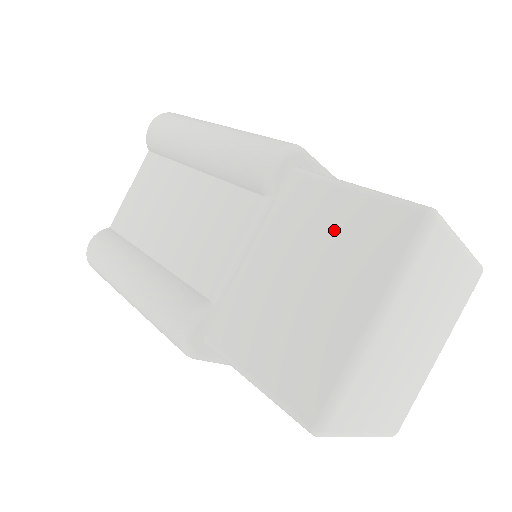
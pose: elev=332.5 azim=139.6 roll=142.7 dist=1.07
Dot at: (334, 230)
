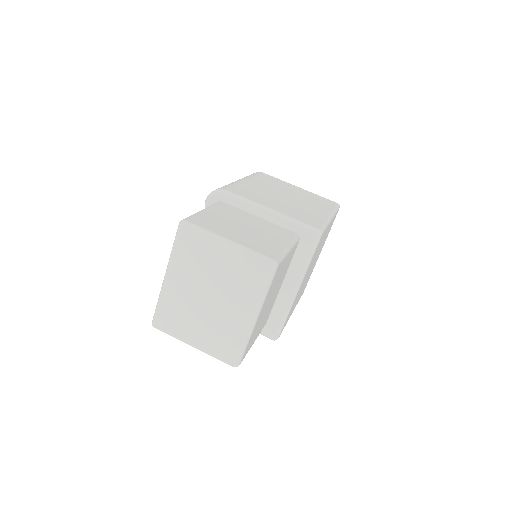
Dot at: occluded
